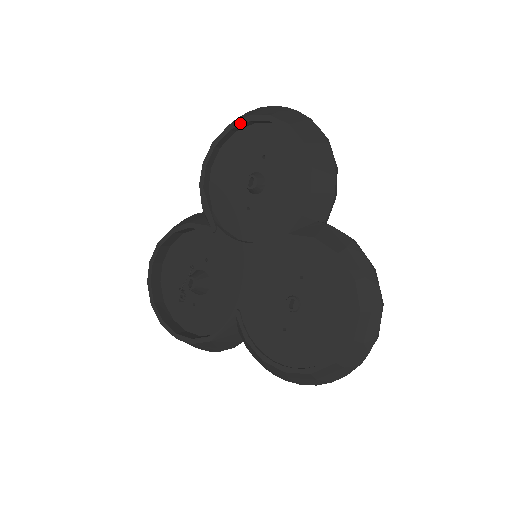
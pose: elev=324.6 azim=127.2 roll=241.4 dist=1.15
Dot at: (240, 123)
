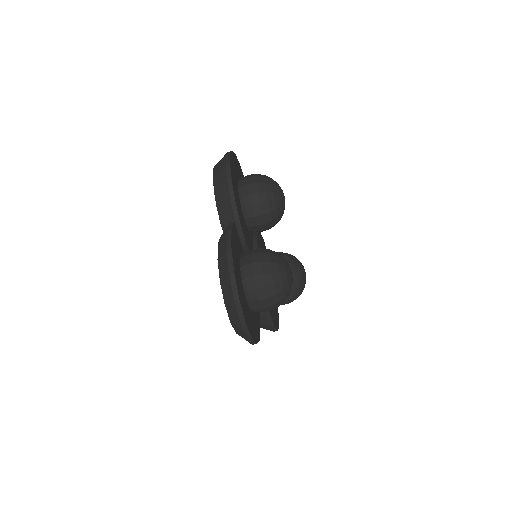
Dot at: occluded
